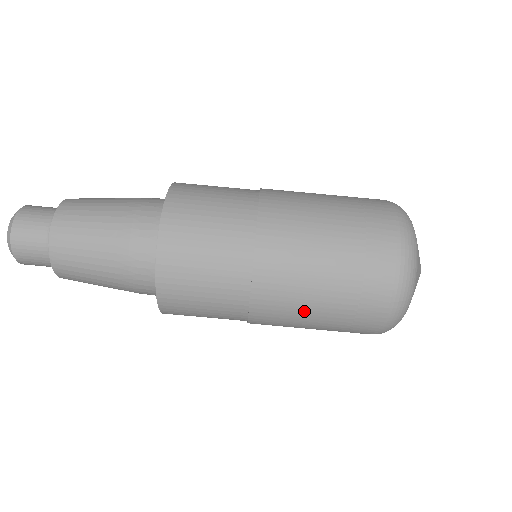
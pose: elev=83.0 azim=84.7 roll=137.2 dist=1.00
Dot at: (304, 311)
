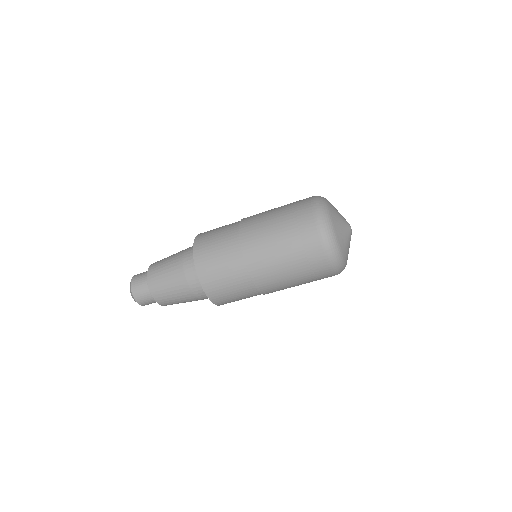
Dot at: (282, 275)
